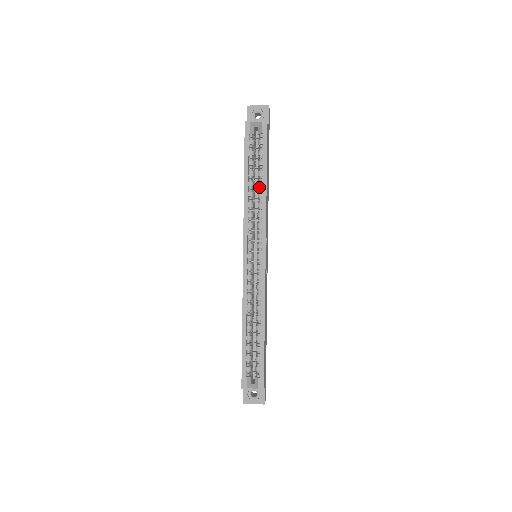
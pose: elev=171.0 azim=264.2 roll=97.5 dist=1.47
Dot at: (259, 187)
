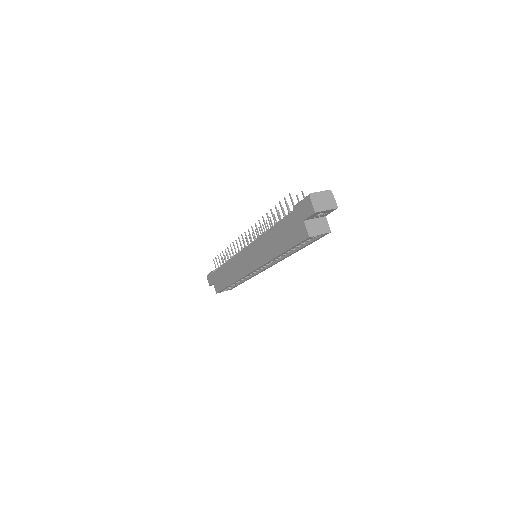
Dot at: occluded
